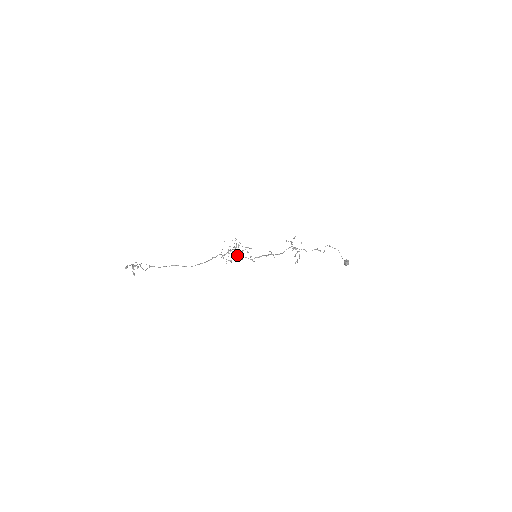
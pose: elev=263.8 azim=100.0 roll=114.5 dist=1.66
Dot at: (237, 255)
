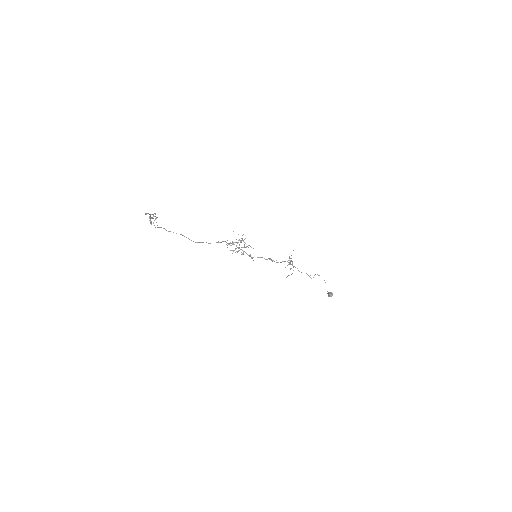
Dot at: occluded
